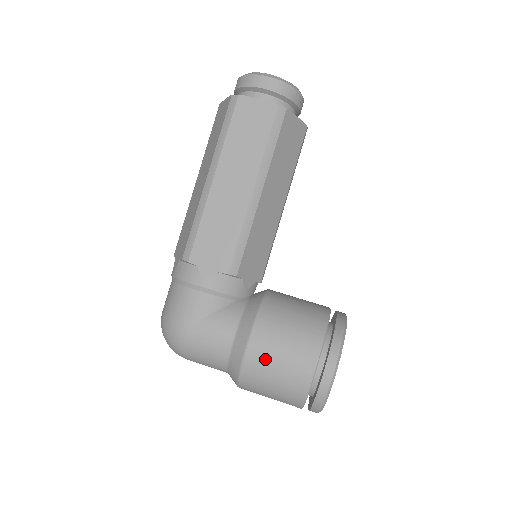
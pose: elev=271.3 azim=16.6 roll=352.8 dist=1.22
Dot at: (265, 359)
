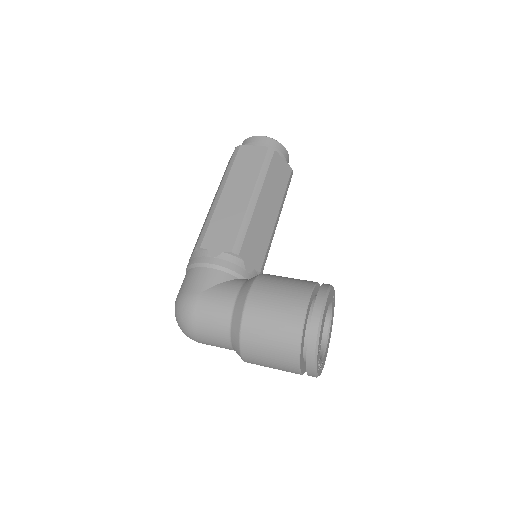
Dot at: (262, 308)
